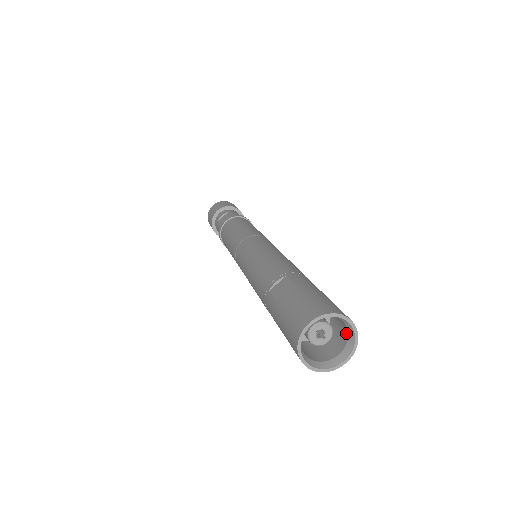
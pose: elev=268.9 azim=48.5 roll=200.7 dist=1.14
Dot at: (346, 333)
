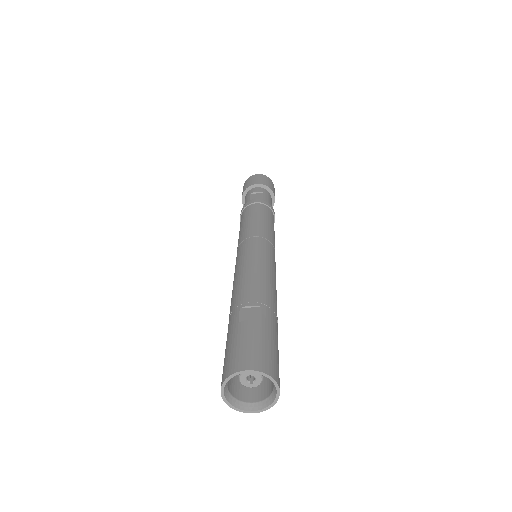
Dot at: (270, 392)
